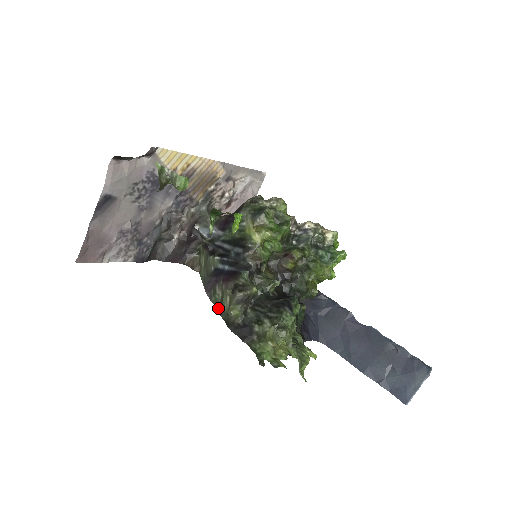
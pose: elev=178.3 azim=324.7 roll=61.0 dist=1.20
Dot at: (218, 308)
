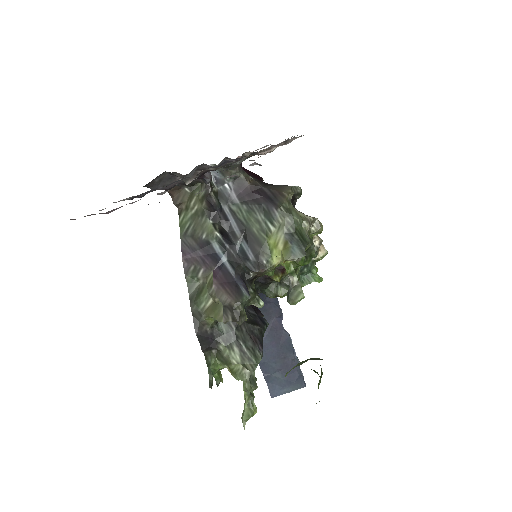
Dot at: (191, 293)
